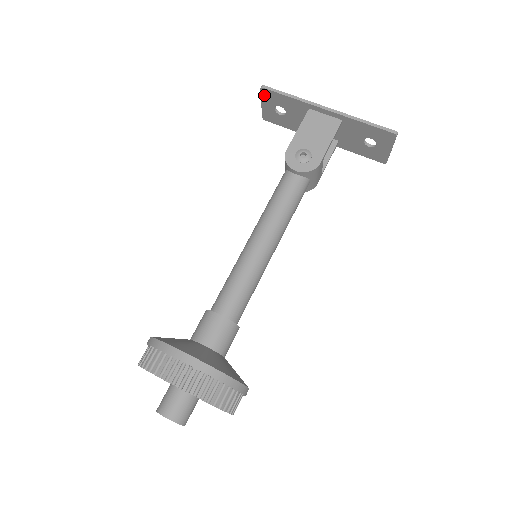
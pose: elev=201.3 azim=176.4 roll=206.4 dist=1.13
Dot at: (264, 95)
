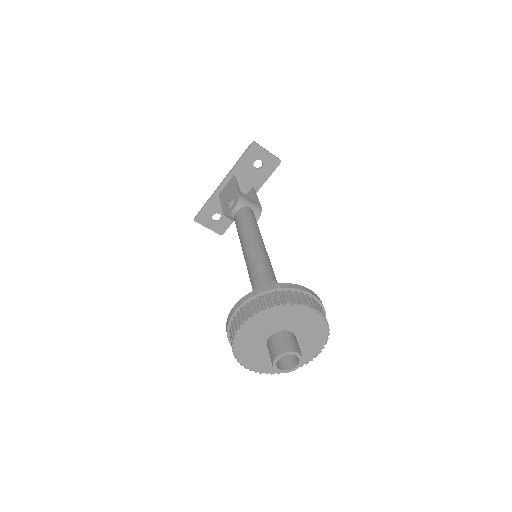
Dot at: (201, 222)
